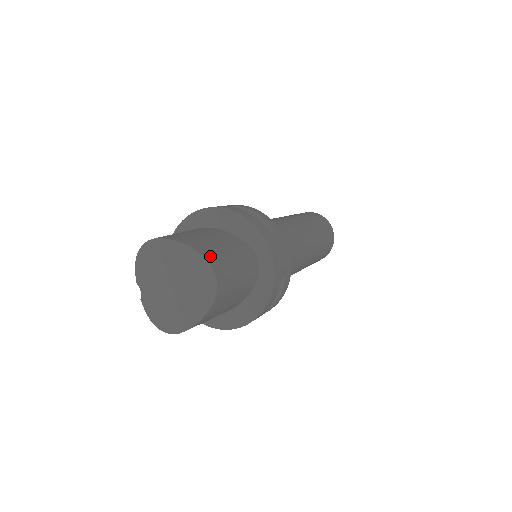
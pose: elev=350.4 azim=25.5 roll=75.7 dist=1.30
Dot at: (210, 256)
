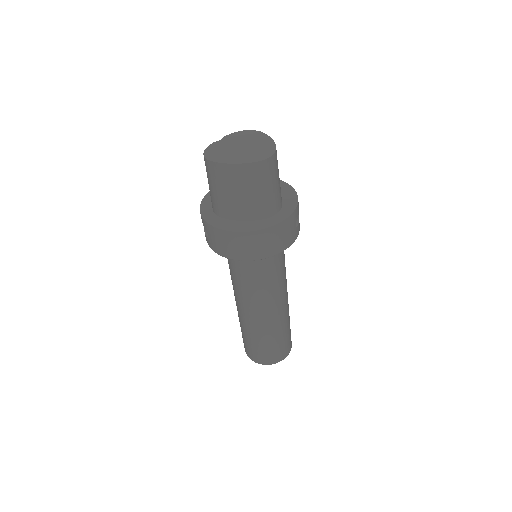
Dot at: occluded
